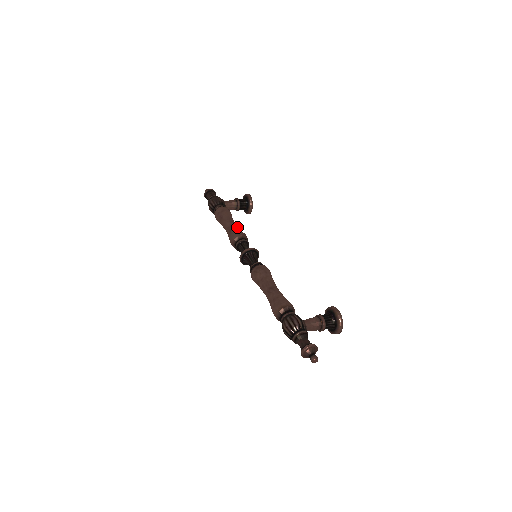
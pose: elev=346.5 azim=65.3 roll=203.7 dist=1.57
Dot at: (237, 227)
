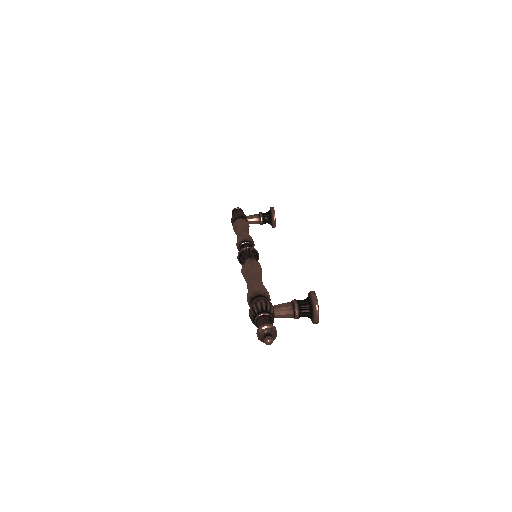
Dot at: (246, 233)
